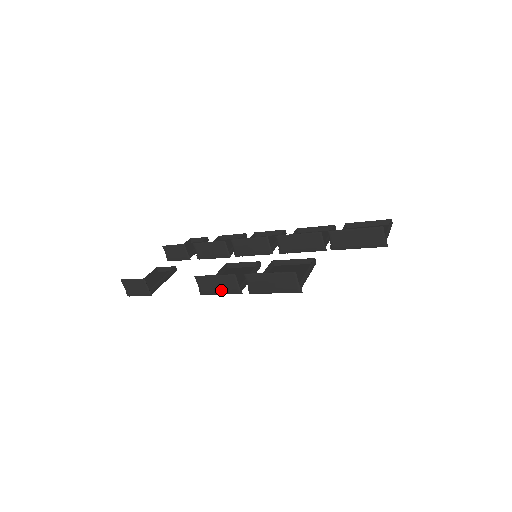
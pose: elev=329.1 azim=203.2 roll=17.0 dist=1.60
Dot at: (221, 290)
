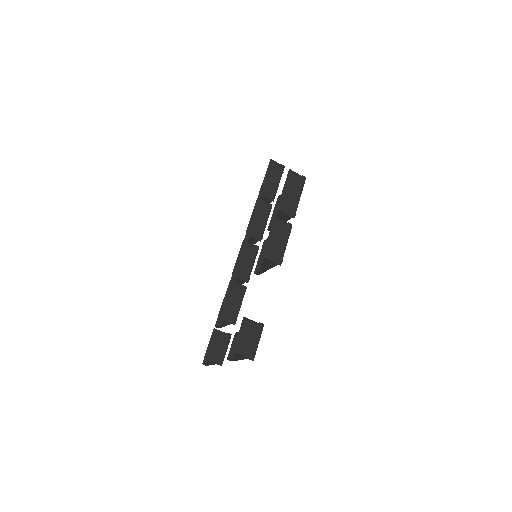
Dot at: (283, 240)
